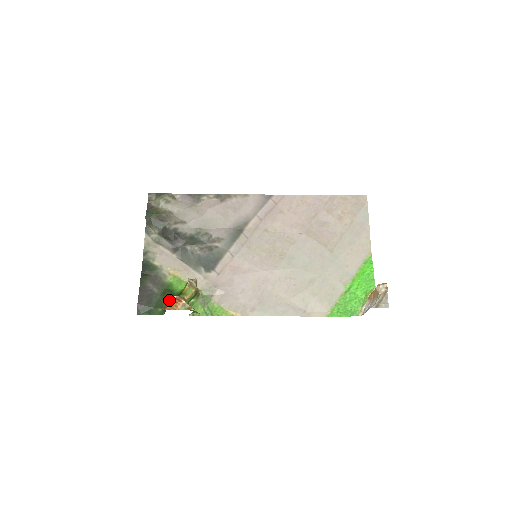
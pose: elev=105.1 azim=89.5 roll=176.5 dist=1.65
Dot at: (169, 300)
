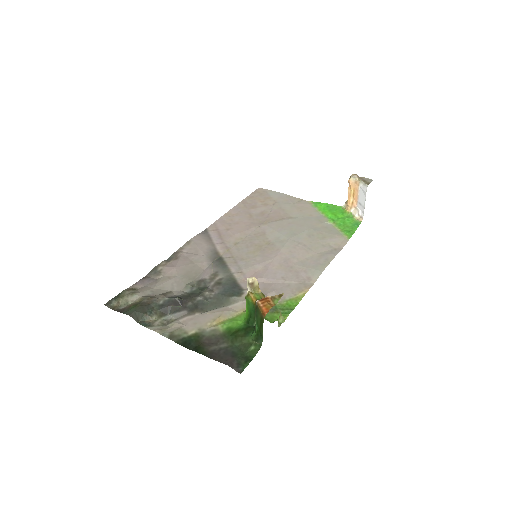
Dot at: (248, 334)
